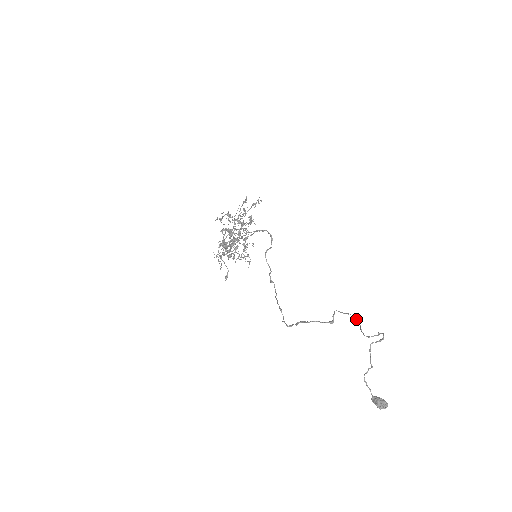
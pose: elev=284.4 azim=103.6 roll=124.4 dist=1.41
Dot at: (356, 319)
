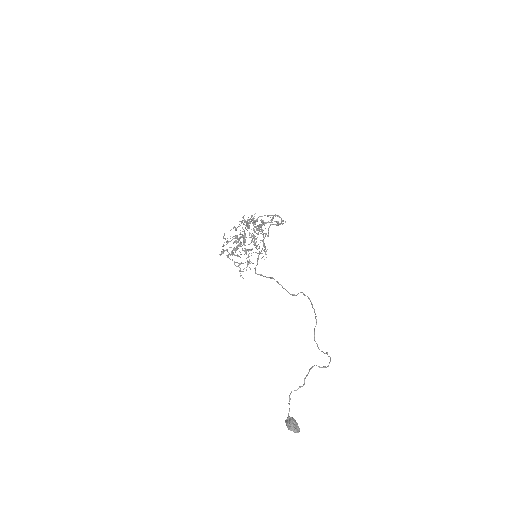
Dot at: (315, 316)
